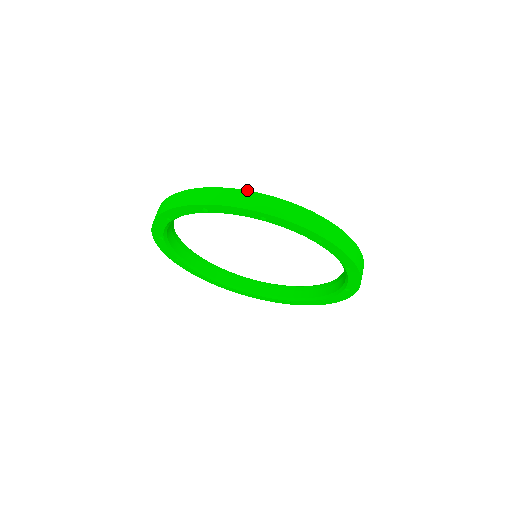
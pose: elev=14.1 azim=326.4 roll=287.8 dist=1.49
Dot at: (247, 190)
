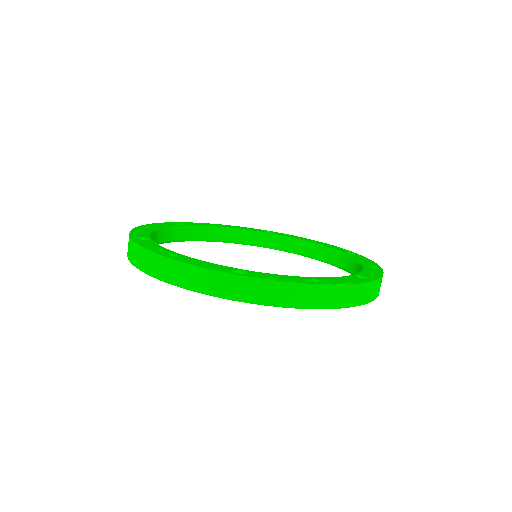
Dot at: (146, 249)
